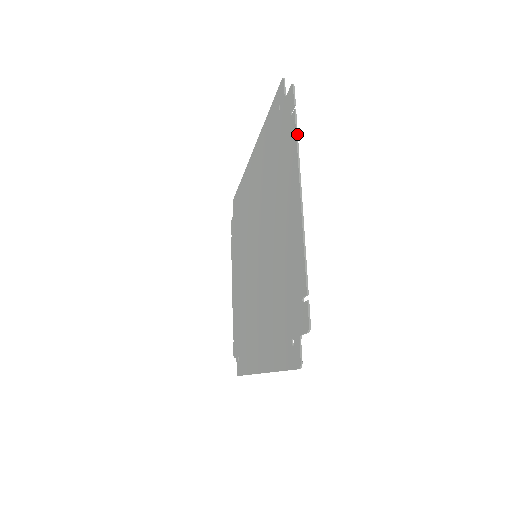
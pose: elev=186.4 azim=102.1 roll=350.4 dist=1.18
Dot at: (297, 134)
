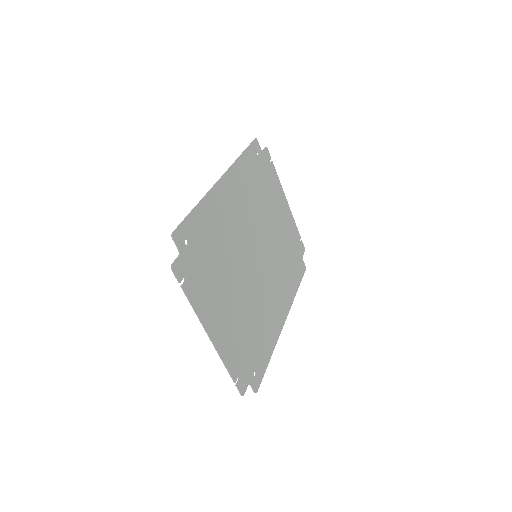
Dot at: (190, 303)
